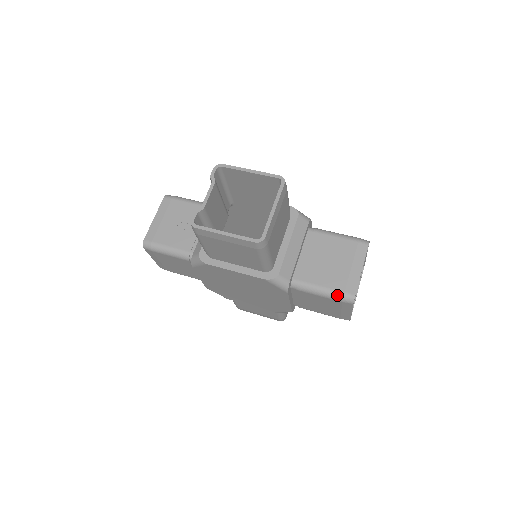
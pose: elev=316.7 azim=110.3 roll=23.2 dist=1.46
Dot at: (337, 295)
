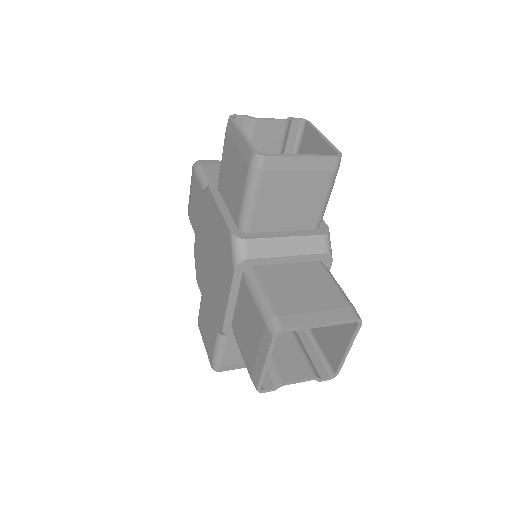
Dot at: (269, 312)
